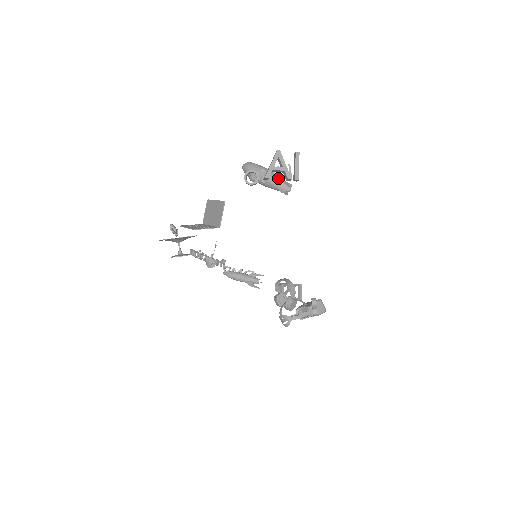
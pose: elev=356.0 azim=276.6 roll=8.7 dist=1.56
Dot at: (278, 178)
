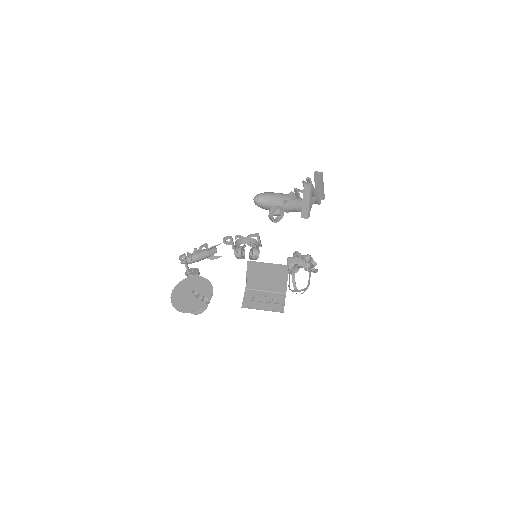
Dot at: (301, 202)
